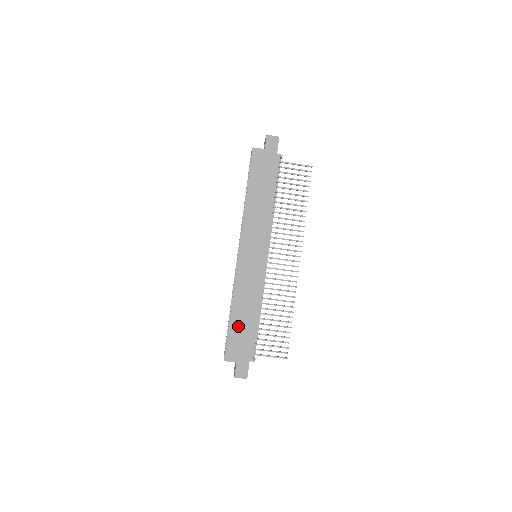
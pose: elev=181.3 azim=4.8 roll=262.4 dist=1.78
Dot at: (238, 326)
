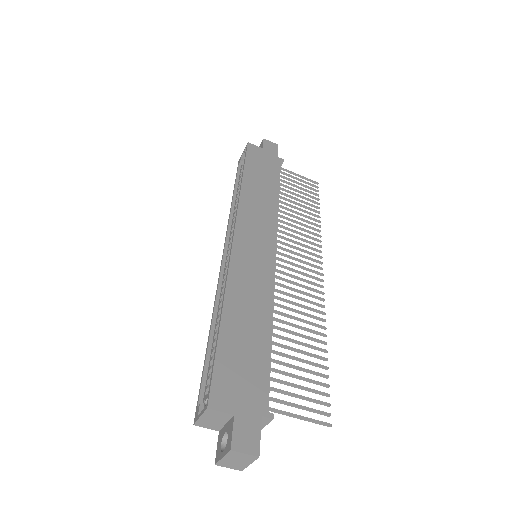
Dot at: (236, 343)
